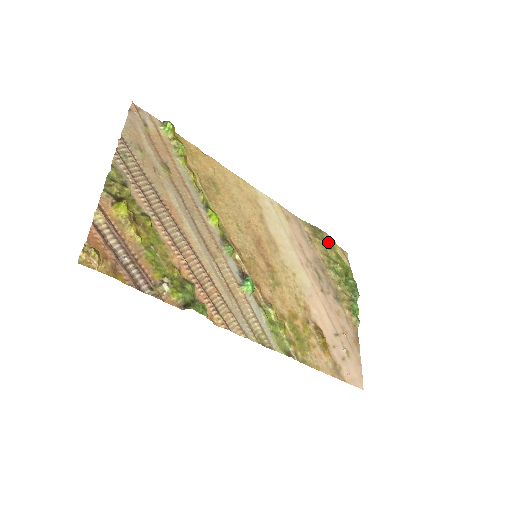
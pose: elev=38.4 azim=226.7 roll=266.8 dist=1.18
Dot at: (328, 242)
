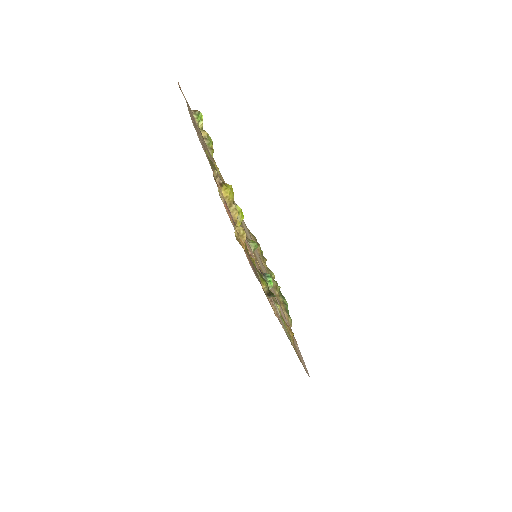
Dot at: occluded
